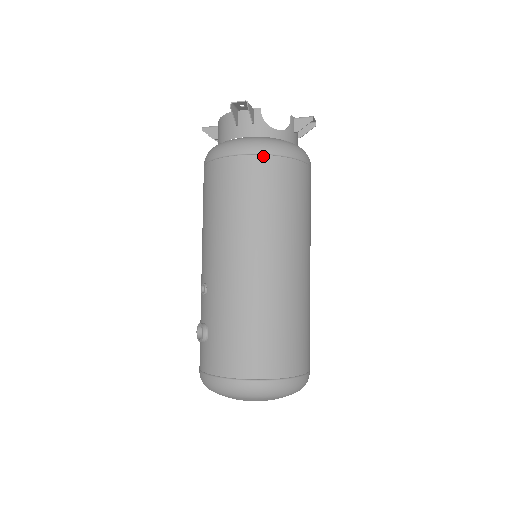
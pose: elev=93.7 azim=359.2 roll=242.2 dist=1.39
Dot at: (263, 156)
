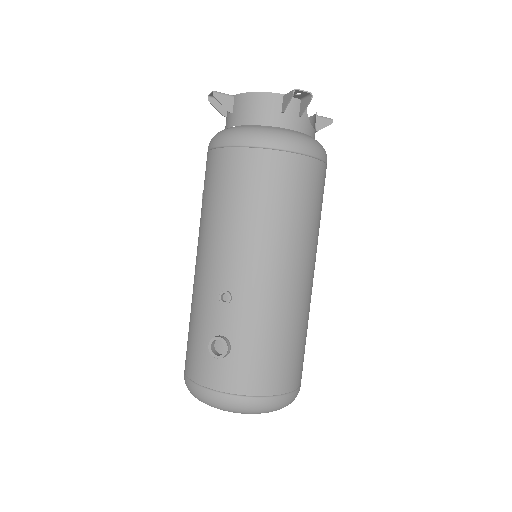
Dot at: (314, 159)
